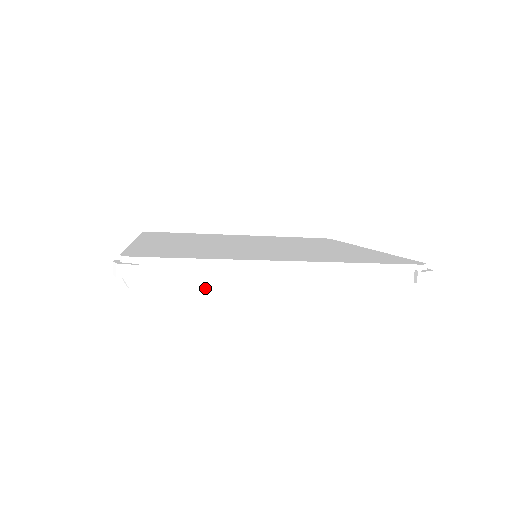
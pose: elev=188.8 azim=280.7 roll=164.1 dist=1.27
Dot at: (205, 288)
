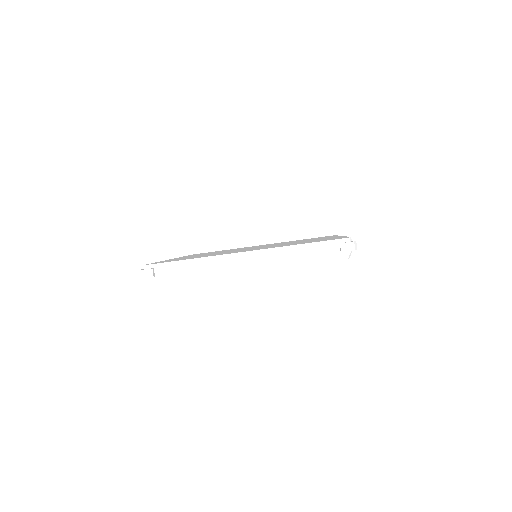
Dot at: (197, 278)
